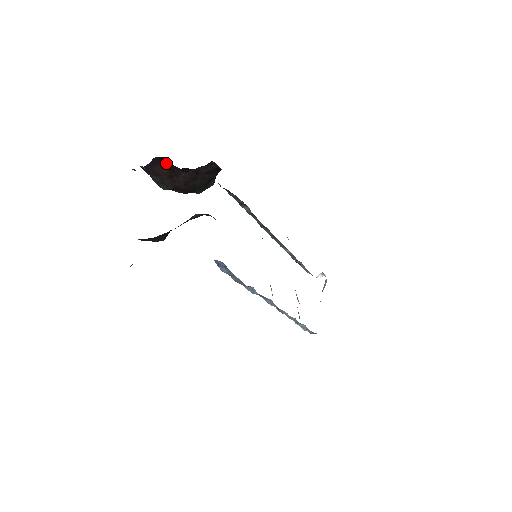
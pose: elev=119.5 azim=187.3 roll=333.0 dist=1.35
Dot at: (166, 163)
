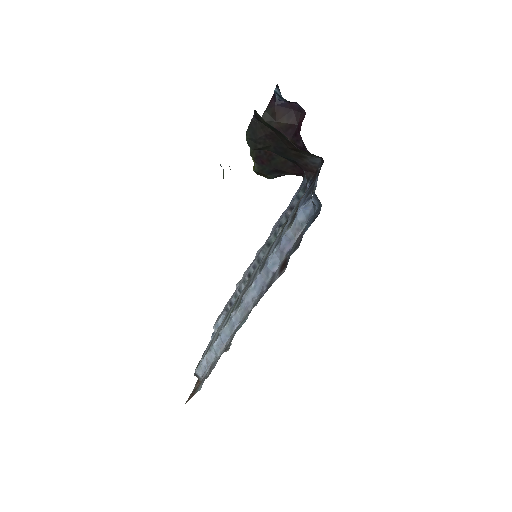
Dot at: (295, 117)
